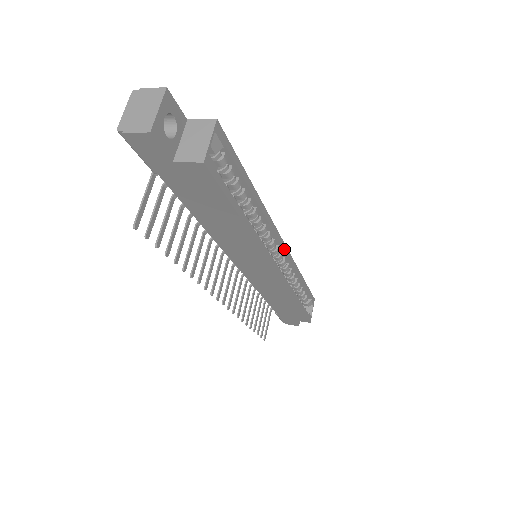
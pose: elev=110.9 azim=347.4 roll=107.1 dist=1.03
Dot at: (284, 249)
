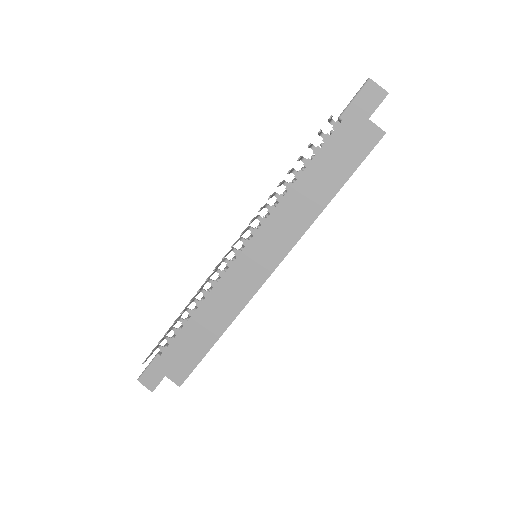
Dot at: occluded
